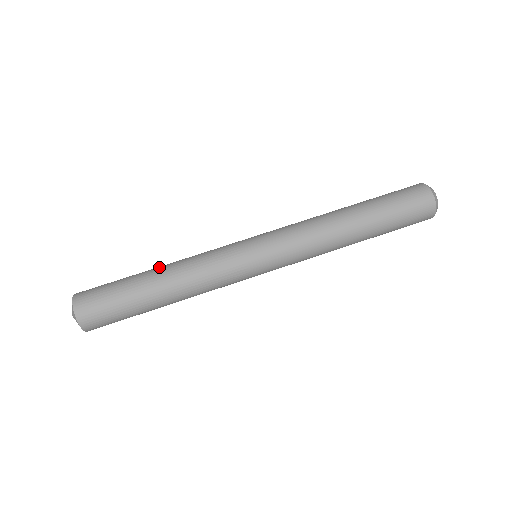
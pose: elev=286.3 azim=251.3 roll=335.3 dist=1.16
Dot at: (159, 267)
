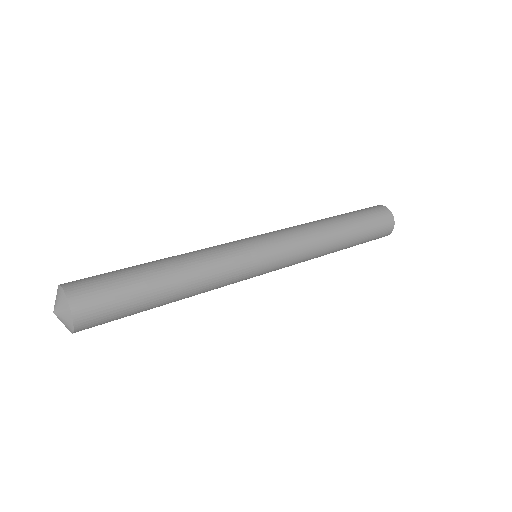
Dot at: occluded
